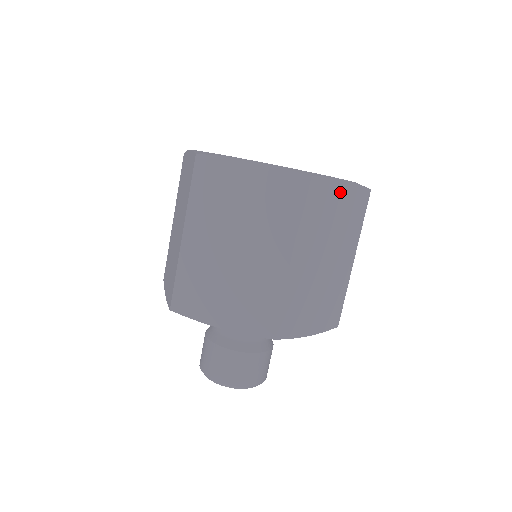
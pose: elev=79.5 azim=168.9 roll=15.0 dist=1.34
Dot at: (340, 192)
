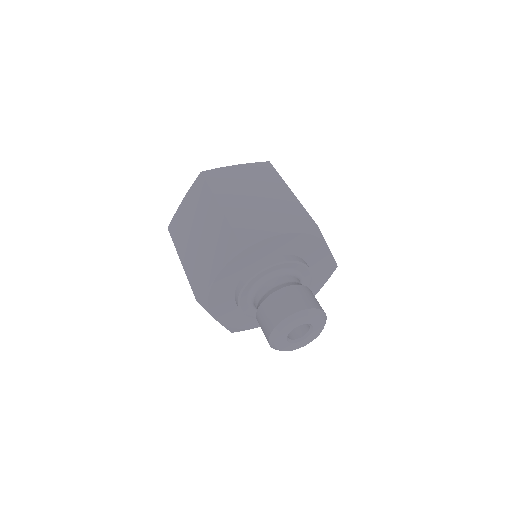
Dot at: occluded
